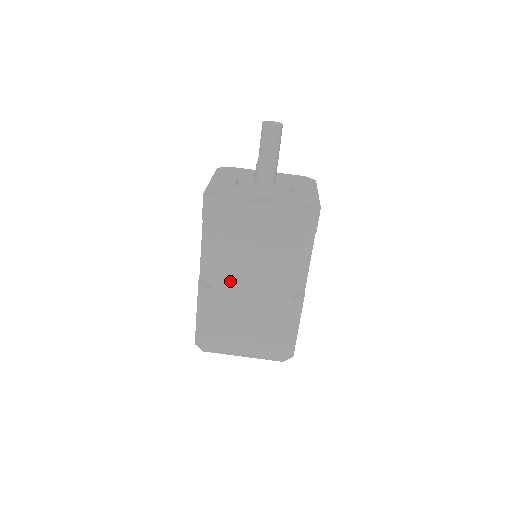
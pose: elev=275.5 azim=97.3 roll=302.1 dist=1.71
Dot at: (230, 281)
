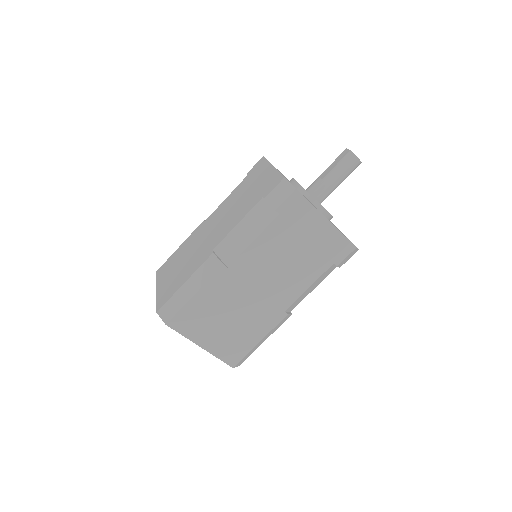
Dot at: (249, 270)
